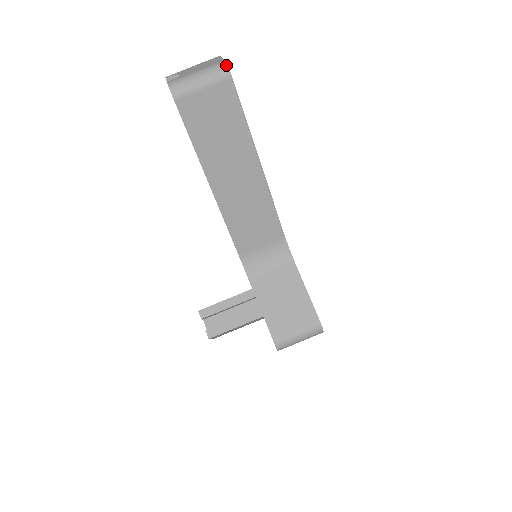
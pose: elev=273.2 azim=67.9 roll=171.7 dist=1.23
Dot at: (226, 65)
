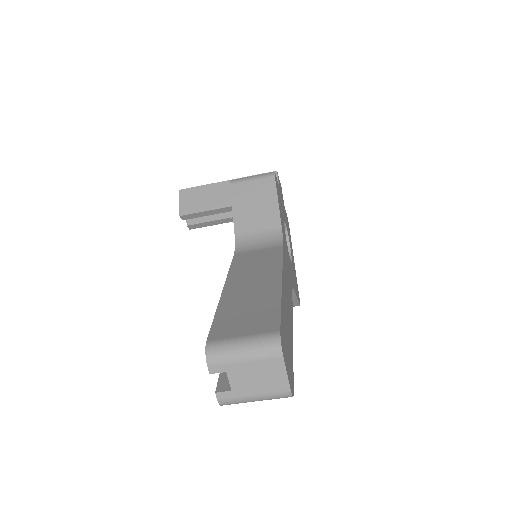
Dot at: occluded
